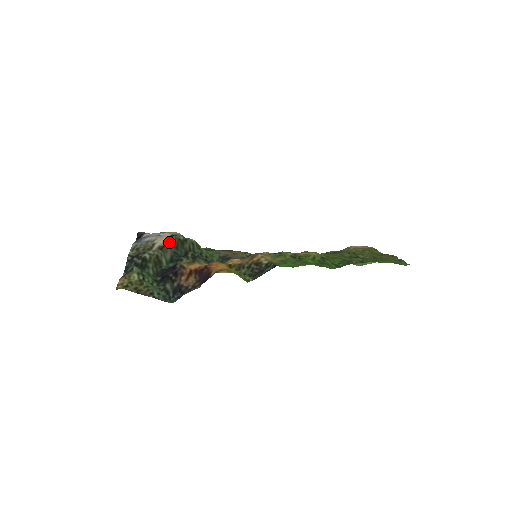
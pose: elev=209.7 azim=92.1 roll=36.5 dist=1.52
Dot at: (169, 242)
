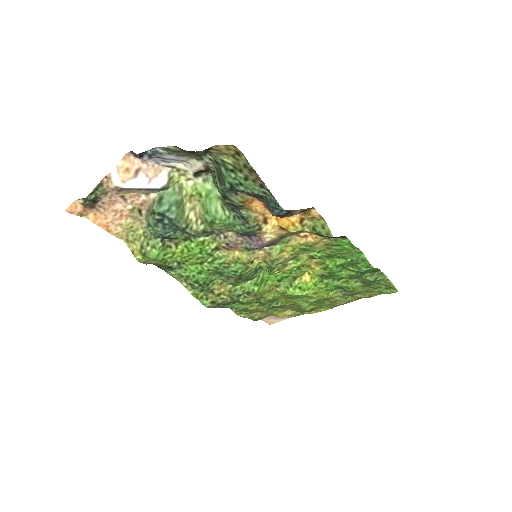
Dot at: (208, 171)
